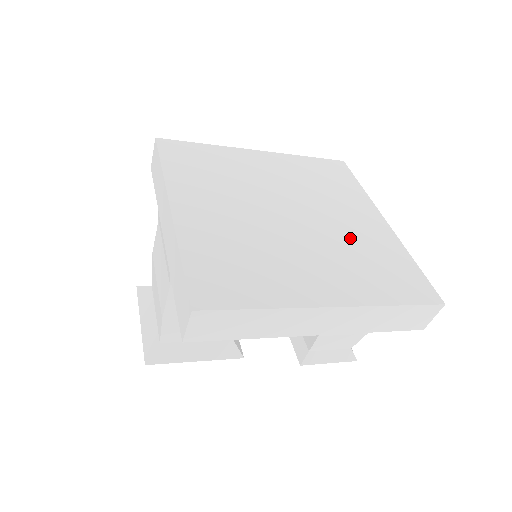
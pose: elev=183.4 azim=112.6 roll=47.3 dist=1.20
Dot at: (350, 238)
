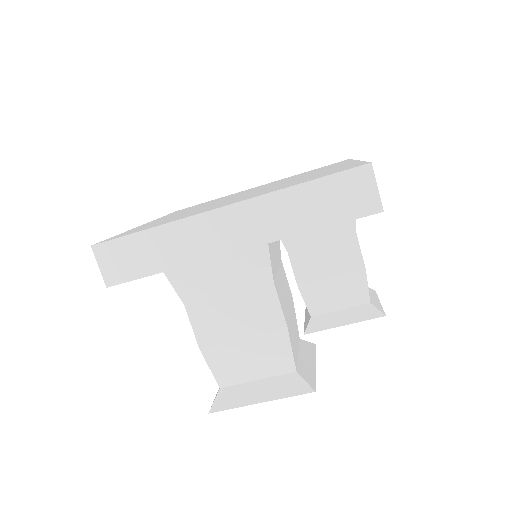
Dot at: occluded
